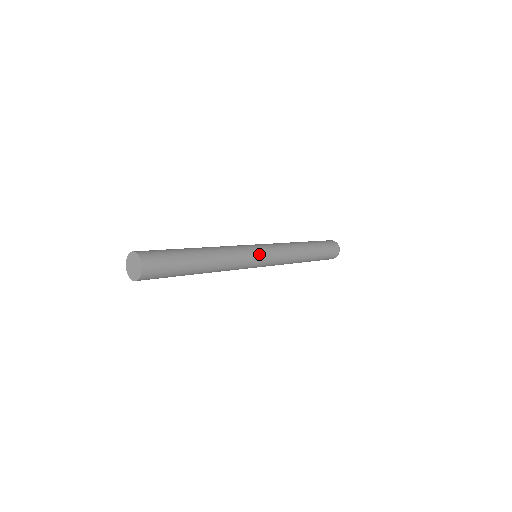
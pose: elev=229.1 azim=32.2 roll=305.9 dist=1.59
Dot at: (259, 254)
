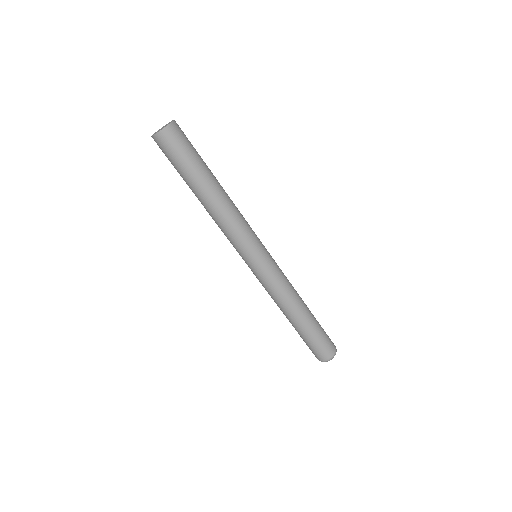
Dot at: (262, 244)
